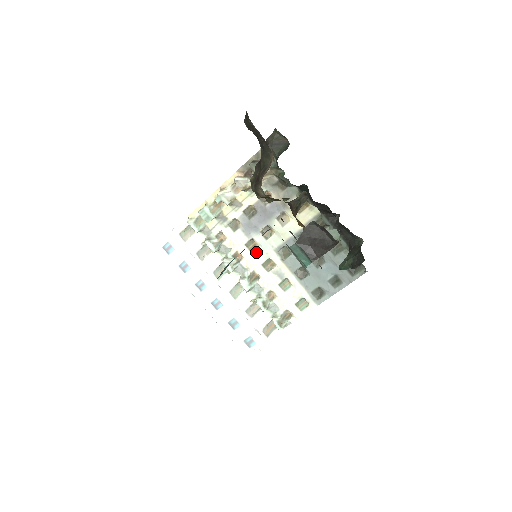
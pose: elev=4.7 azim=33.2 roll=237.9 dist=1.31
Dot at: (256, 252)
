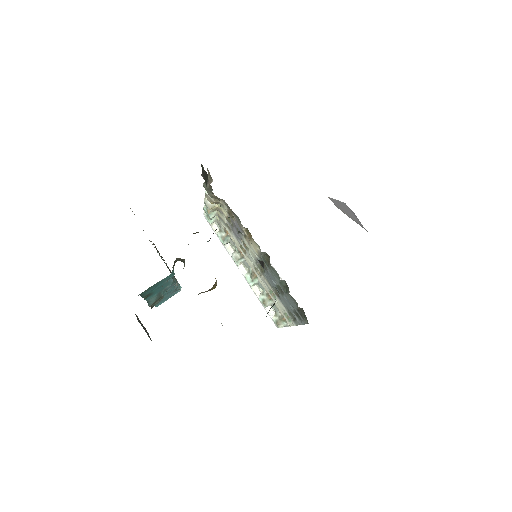
Dot at: (247, 256)
